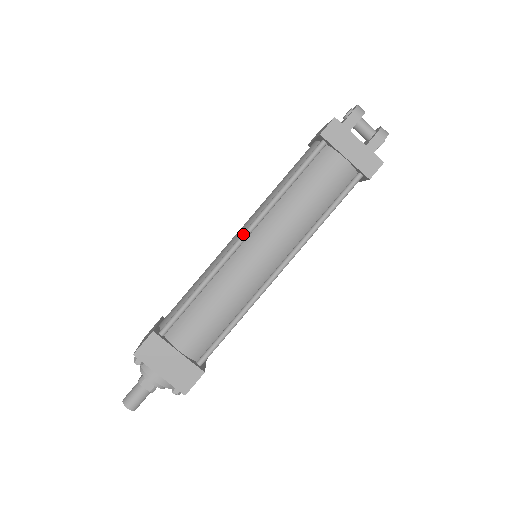
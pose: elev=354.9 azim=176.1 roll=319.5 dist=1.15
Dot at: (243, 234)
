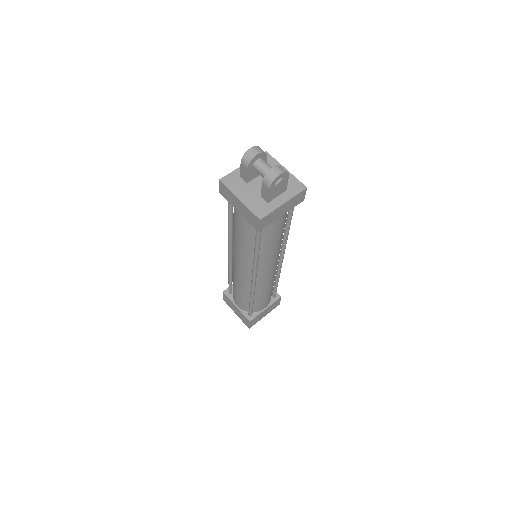
Dot at: (228, 250)
